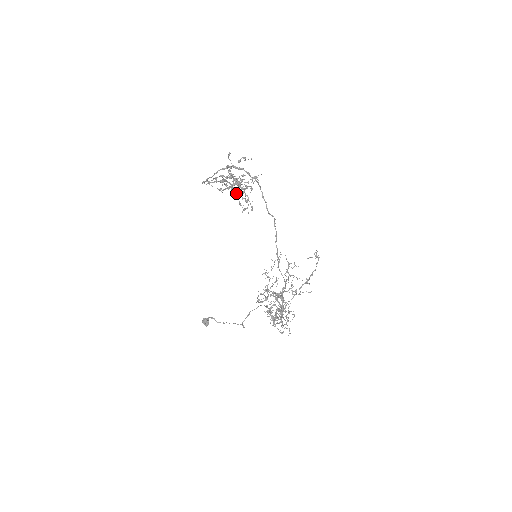
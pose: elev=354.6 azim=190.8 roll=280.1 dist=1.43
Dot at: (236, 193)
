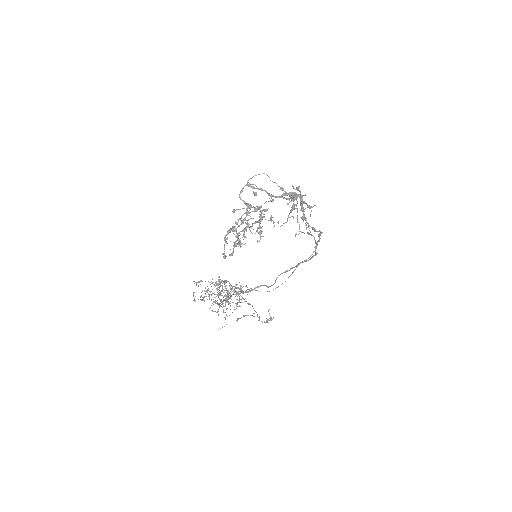
Dot at: occluded
